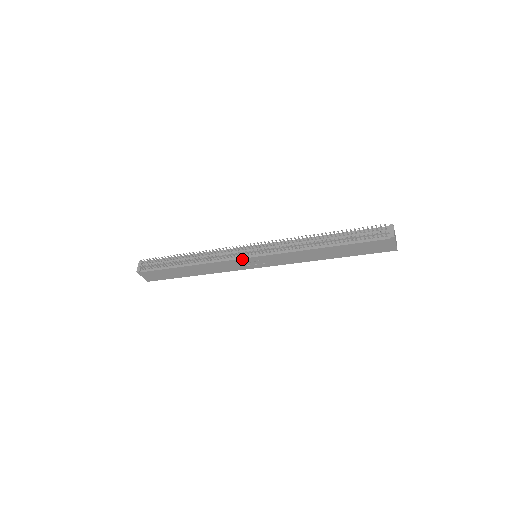
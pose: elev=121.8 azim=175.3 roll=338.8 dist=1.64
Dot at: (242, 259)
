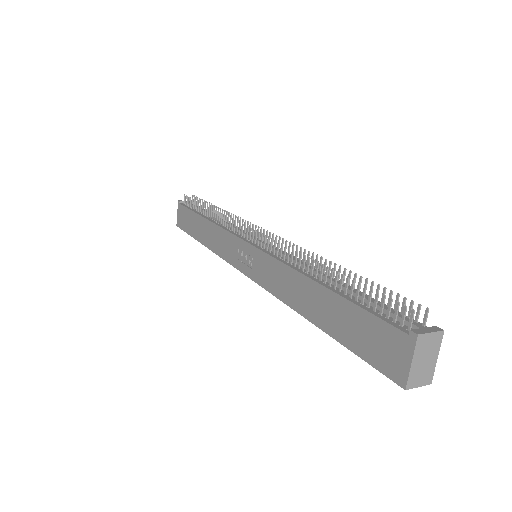
Dot at: (240, 239)
